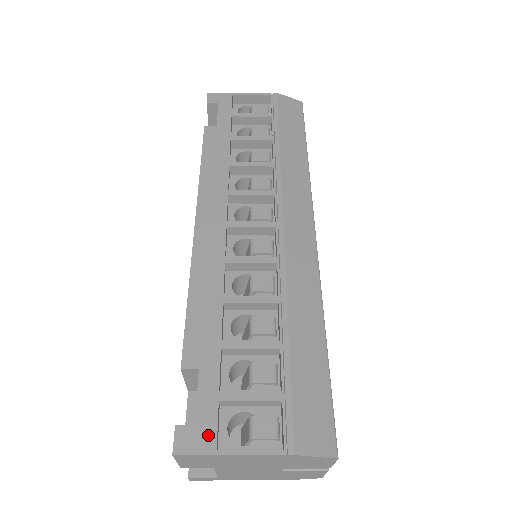
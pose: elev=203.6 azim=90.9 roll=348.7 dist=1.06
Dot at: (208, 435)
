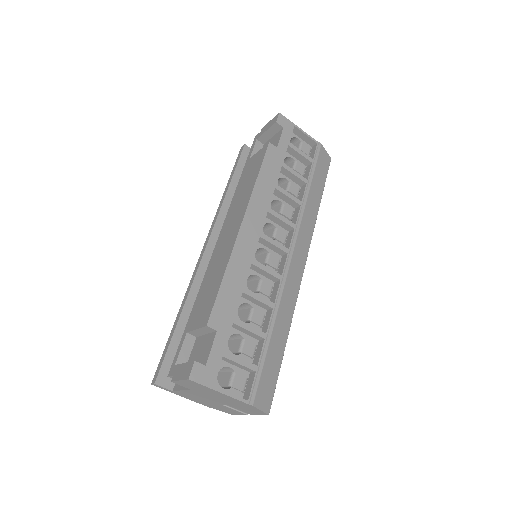
Dot at: (211, 375)
